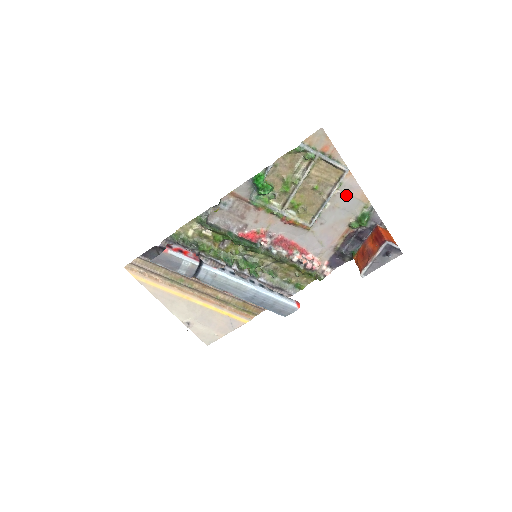
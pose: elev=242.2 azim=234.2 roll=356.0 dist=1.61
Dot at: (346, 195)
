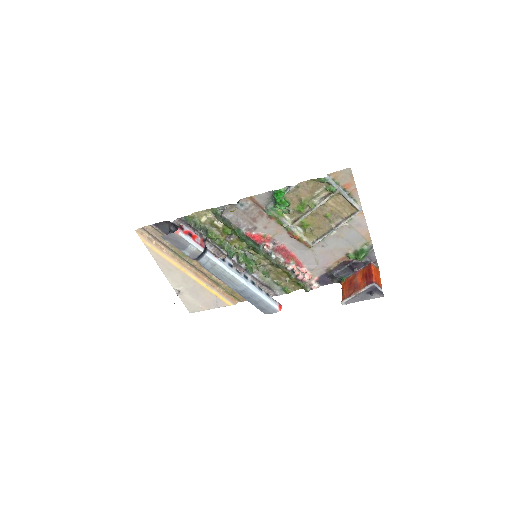
Dot at: (353, 229)
